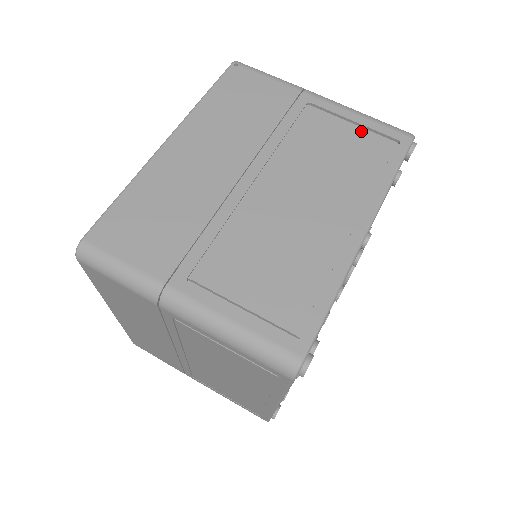
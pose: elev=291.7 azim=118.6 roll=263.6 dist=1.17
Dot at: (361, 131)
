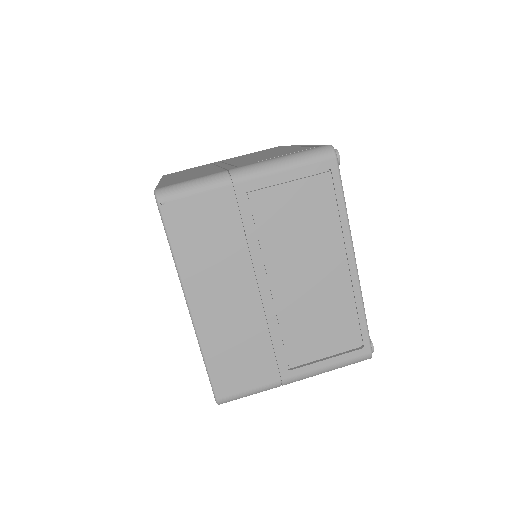
Dot at: (299, 184)
